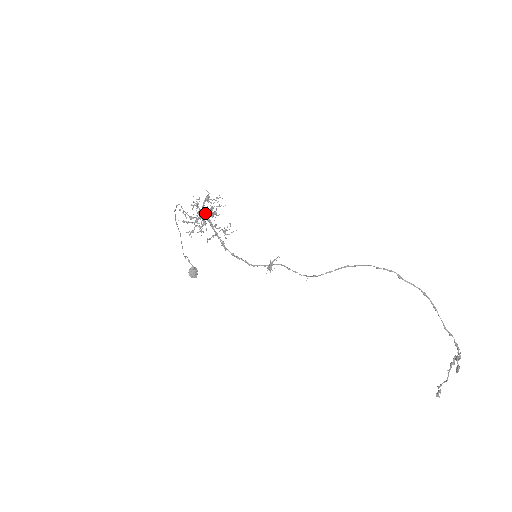
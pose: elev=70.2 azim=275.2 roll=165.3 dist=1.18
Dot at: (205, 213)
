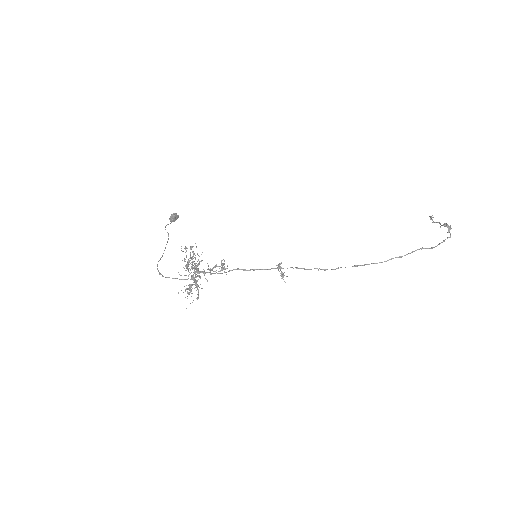
Dot at: (195, 273)
